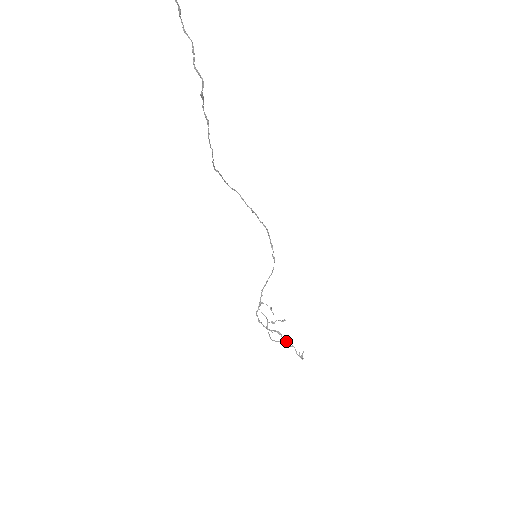
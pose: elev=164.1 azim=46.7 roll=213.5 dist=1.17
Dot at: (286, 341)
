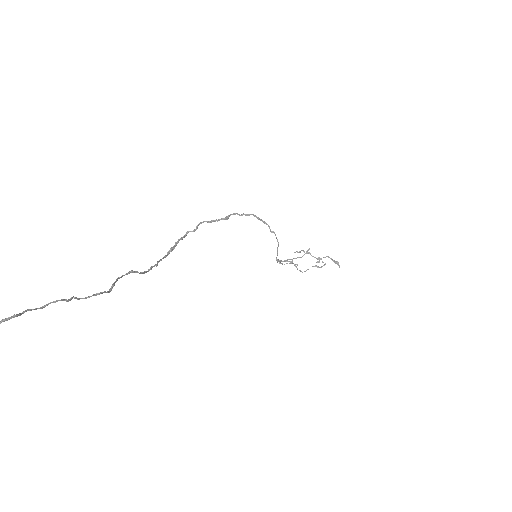
Dot at: (318, 258)
